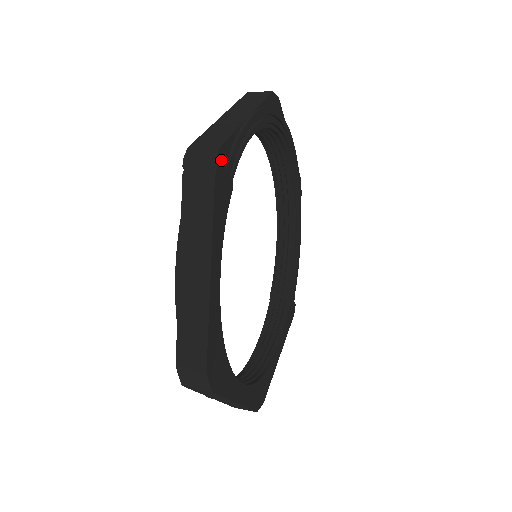
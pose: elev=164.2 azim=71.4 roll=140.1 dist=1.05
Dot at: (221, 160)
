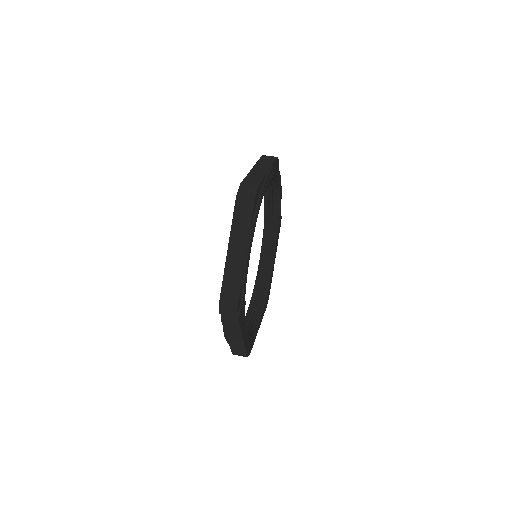
Dot at: (240, 312)
